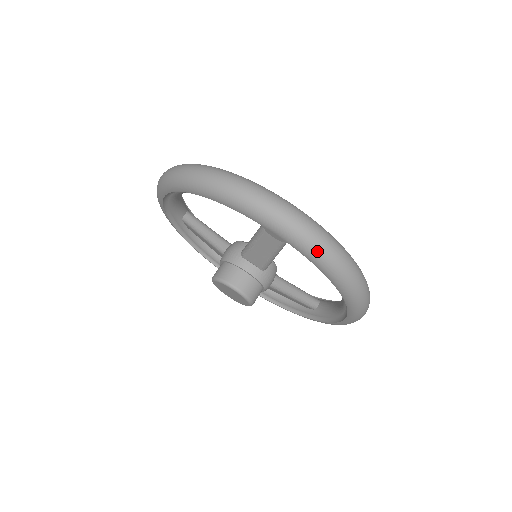
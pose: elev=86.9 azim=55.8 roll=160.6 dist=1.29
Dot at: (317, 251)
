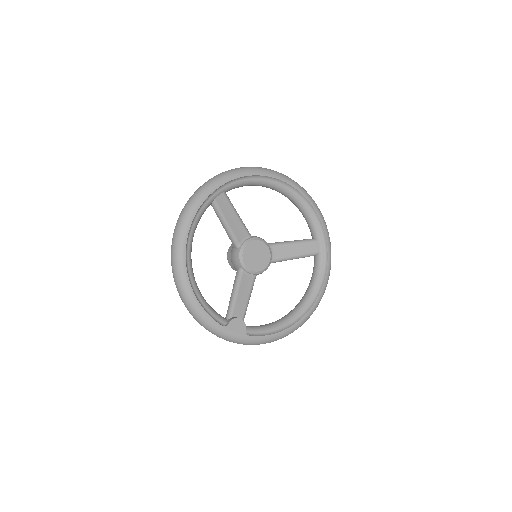
Dot at: occluded
